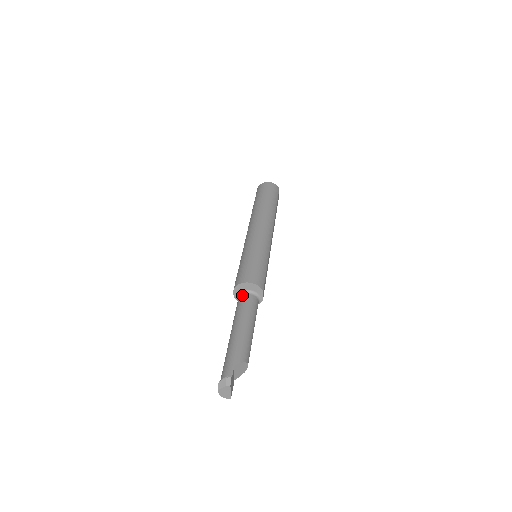
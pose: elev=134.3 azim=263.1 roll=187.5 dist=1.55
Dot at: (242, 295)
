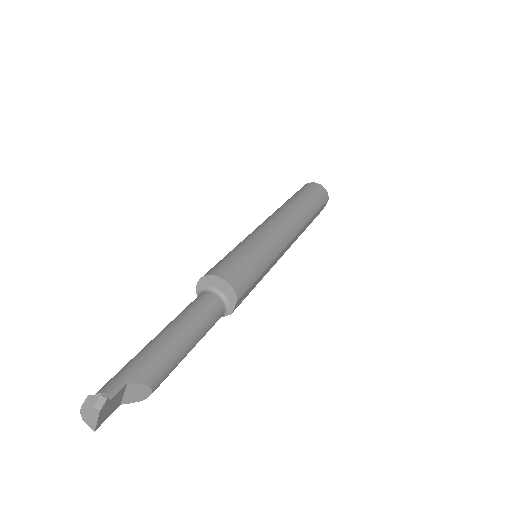
Dot at: (207, 292)
